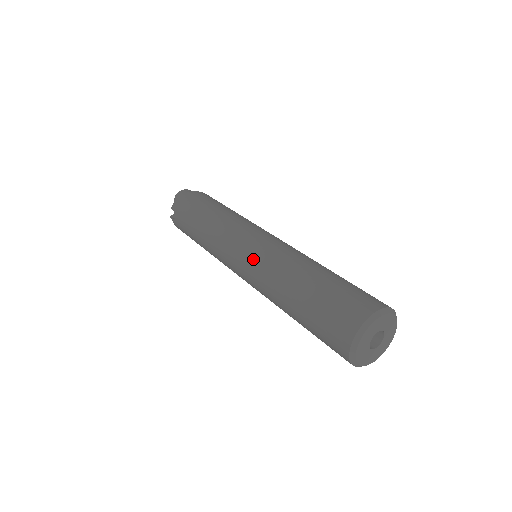
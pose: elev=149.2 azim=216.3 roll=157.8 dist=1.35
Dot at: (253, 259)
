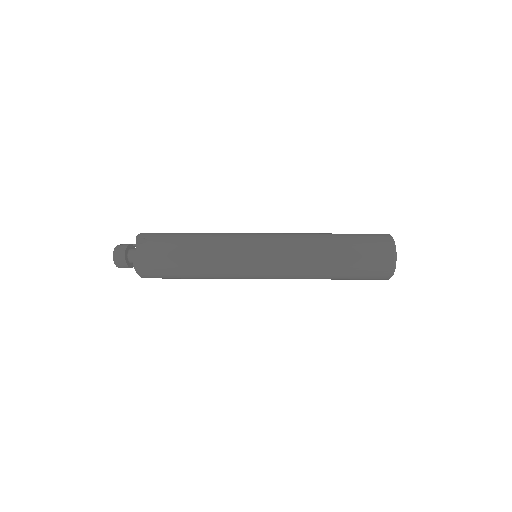
Dot at: (277, 234)
